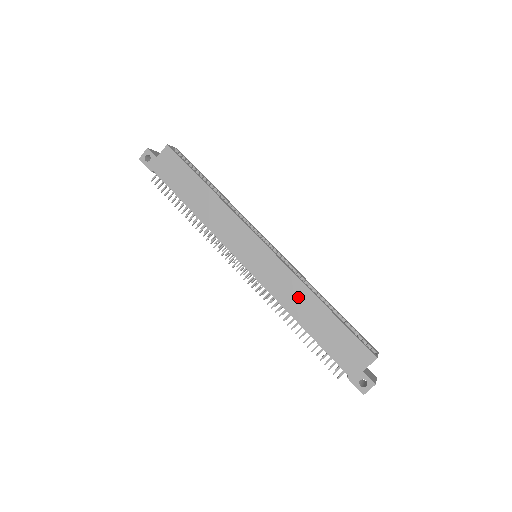
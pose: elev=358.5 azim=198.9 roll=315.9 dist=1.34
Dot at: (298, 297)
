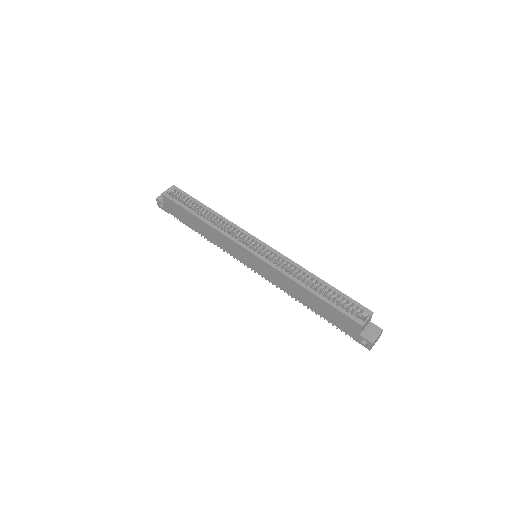
Dot at: (291, 286)
